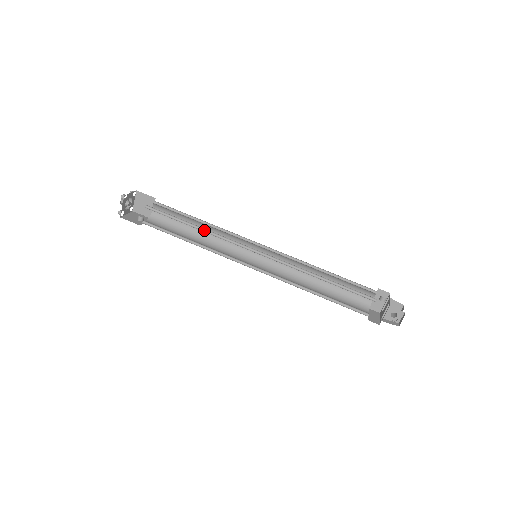
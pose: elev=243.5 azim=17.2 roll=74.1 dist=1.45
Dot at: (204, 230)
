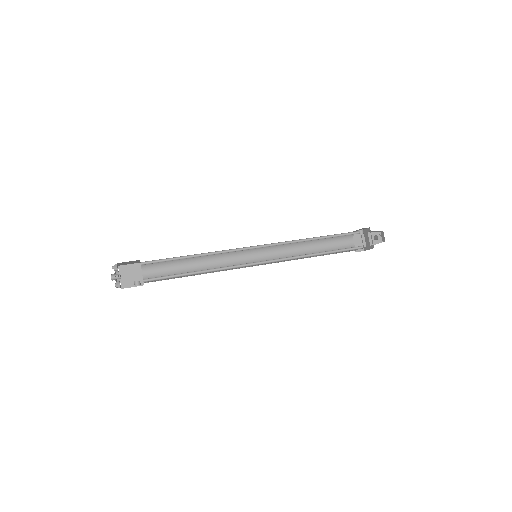
Dot at: (204, 255)
